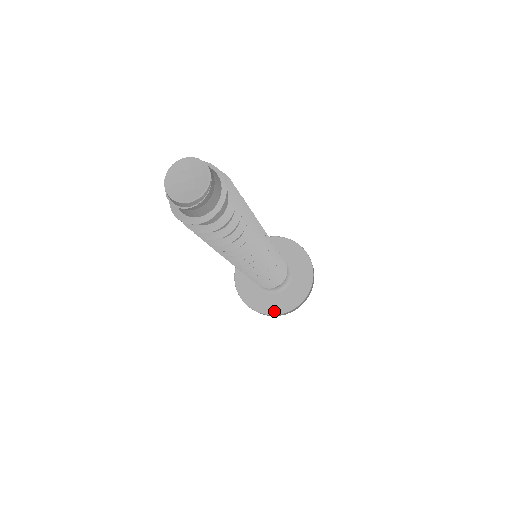
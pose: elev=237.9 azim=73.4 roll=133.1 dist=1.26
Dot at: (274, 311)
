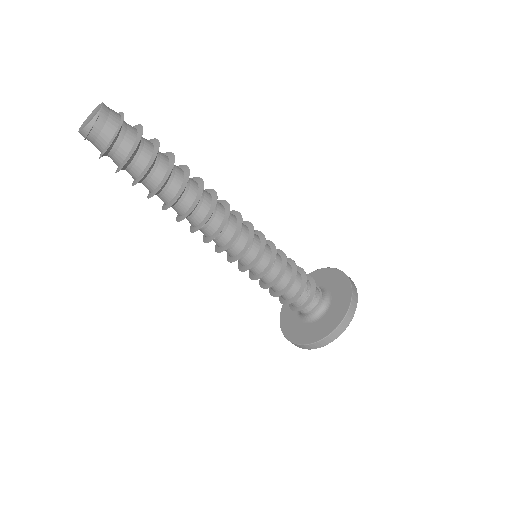
Dot at: (313, 339)
